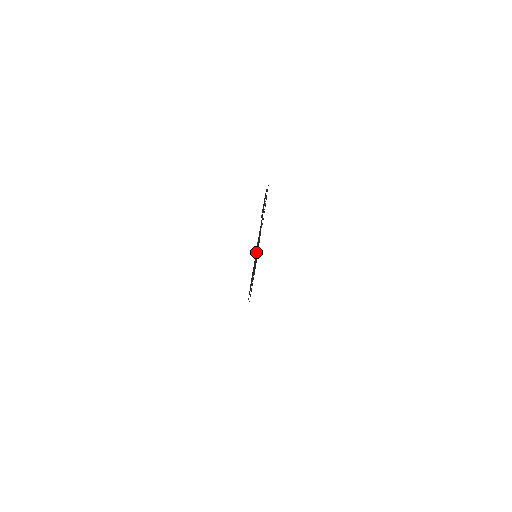
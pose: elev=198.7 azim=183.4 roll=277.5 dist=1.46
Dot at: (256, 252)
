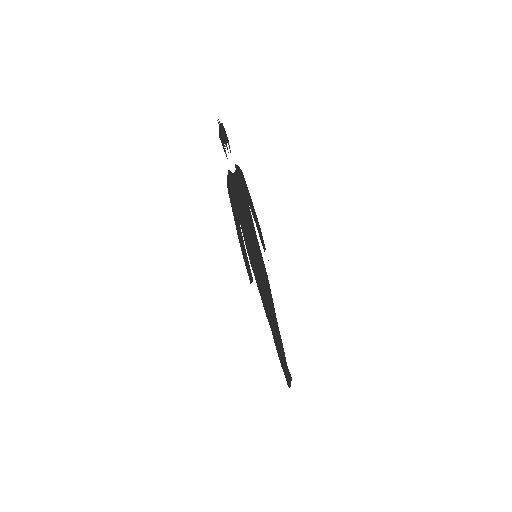
Dot at: (256, 254)
